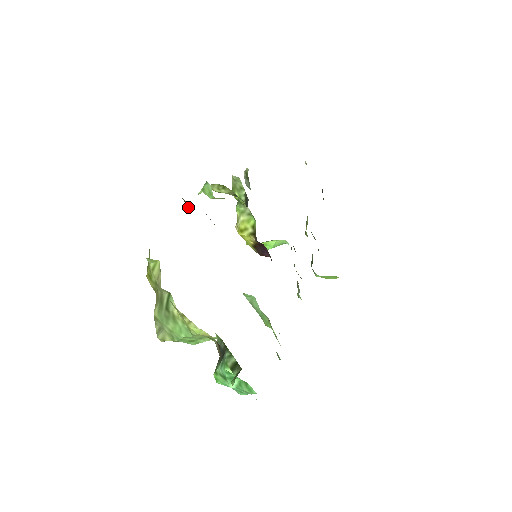
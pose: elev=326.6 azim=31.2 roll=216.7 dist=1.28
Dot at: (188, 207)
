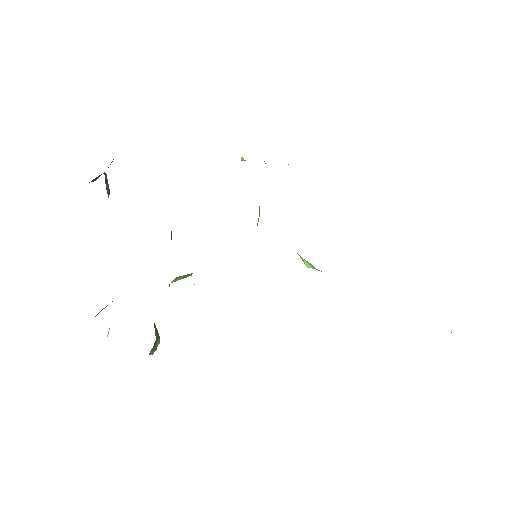
Dot at: occluded
